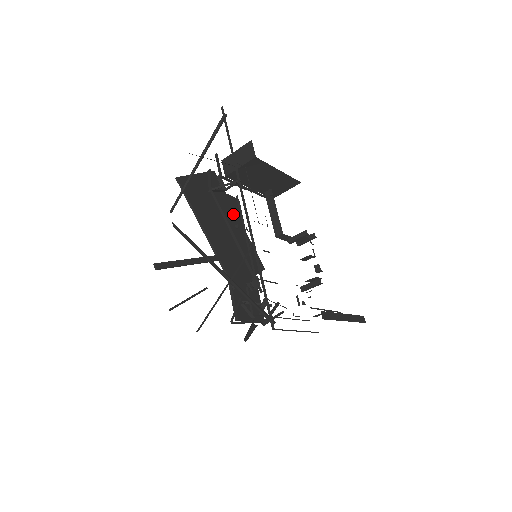
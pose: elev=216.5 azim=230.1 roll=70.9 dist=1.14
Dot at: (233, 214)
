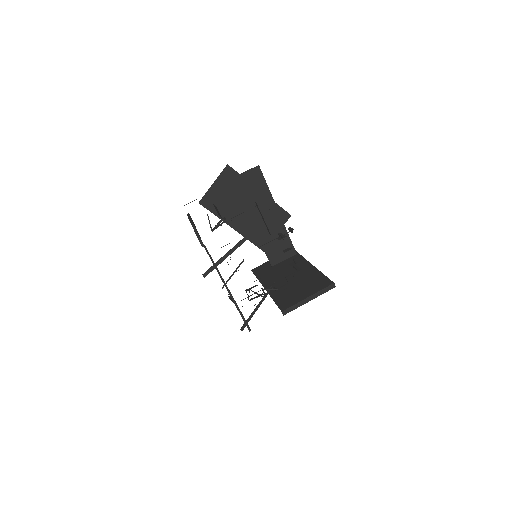
Dot at: (253, 191)
